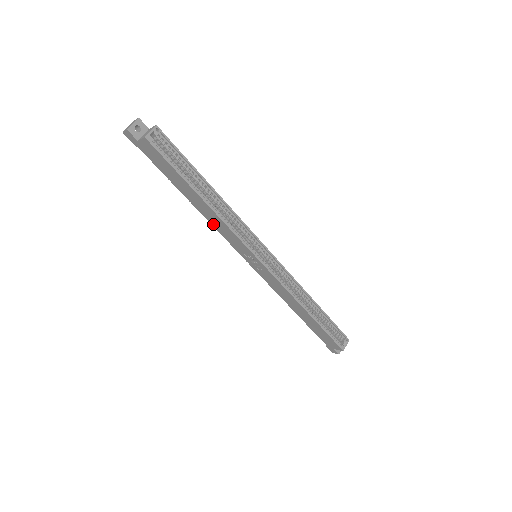
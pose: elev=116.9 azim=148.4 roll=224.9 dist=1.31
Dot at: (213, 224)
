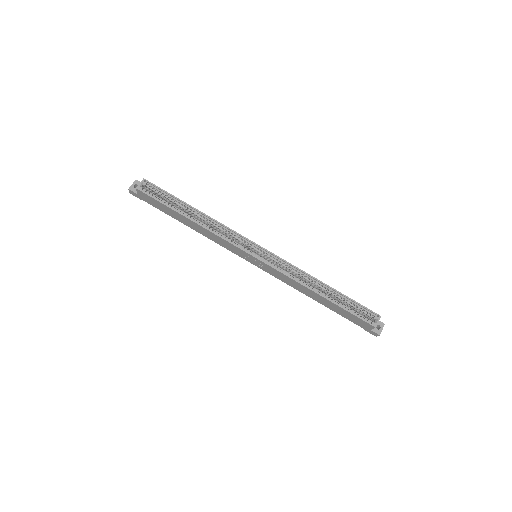
Dot at: (211, 239)
